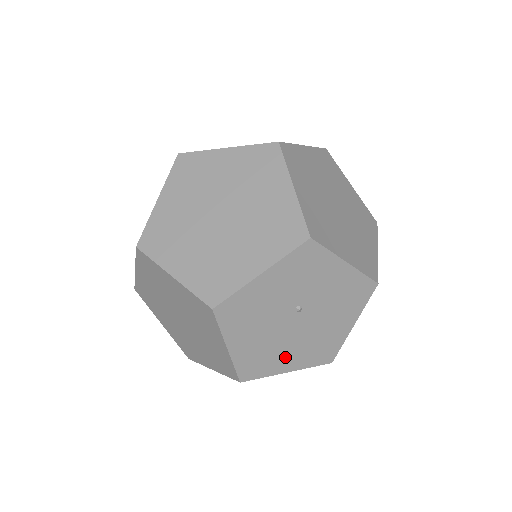
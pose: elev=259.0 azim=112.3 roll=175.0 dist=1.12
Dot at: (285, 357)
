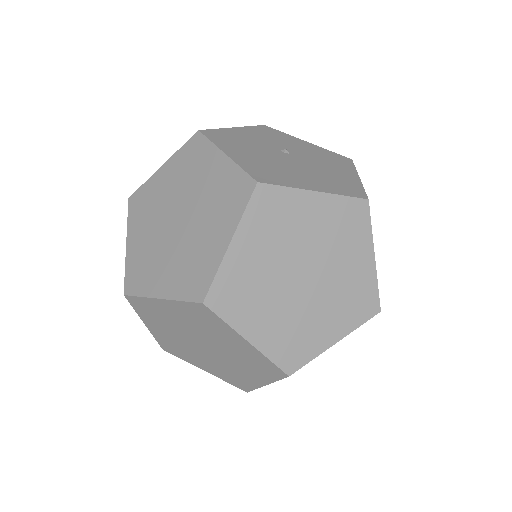
Dot at: occluded
